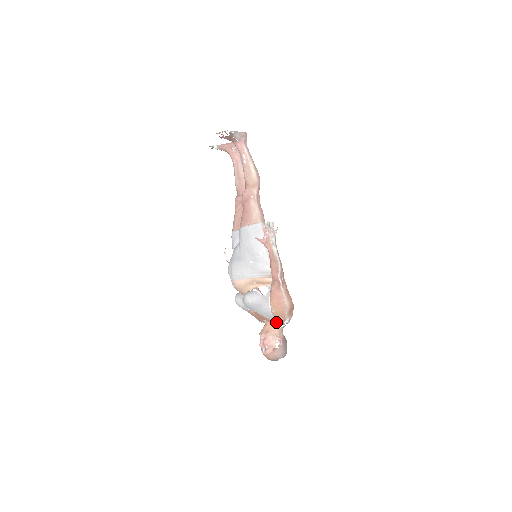
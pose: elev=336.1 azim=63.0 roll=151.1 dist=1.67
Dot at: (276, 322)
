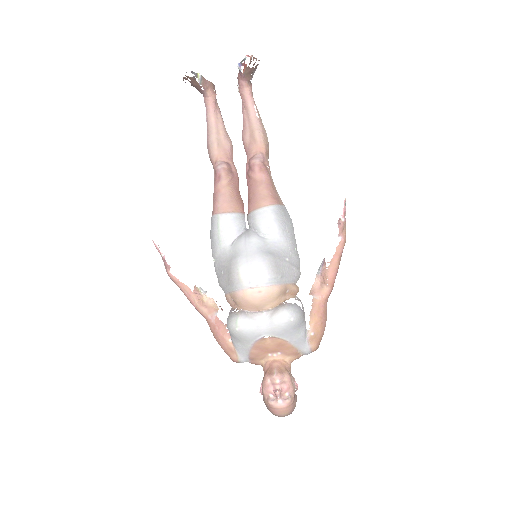
Dot at: (298, 353)
